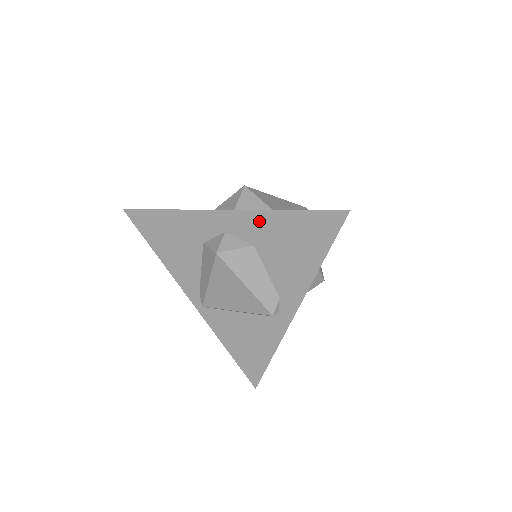
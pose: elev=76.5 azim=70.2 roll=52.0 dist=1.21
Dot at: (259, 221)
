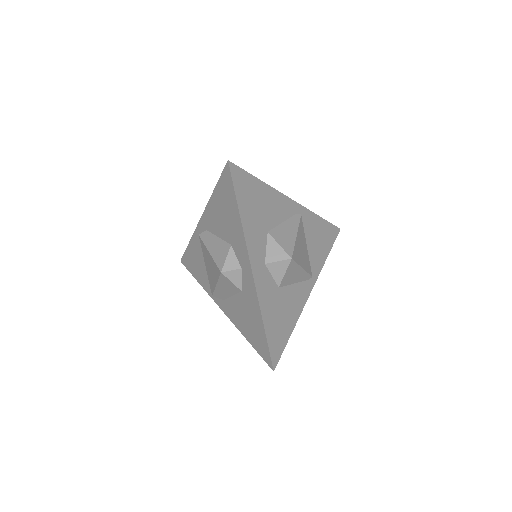
Dot at: (254, 301)
